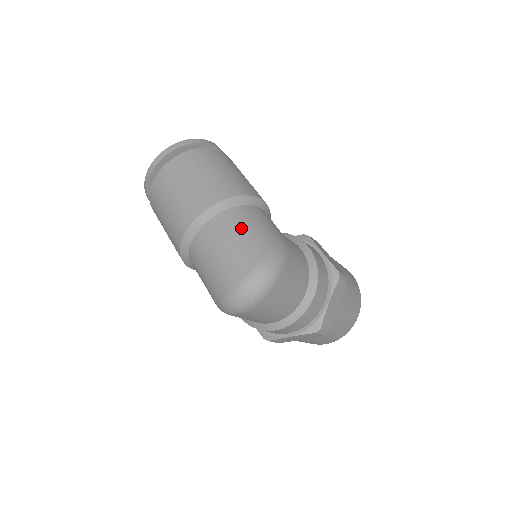
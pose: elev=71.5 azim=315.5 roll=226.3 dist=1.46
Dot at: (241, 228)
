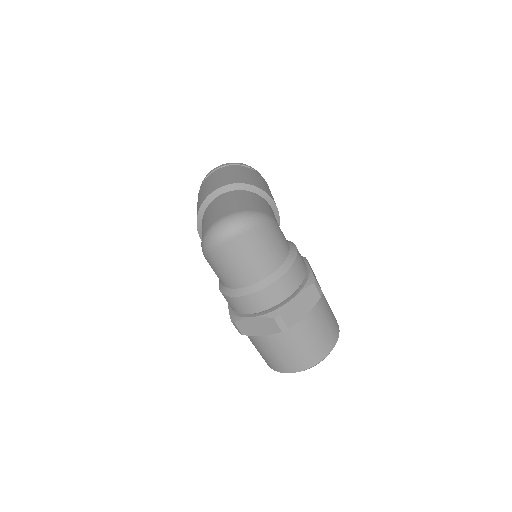
Dot at: (246, 198)
